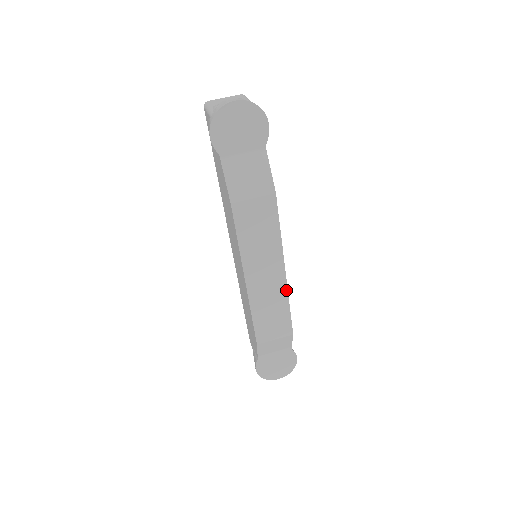
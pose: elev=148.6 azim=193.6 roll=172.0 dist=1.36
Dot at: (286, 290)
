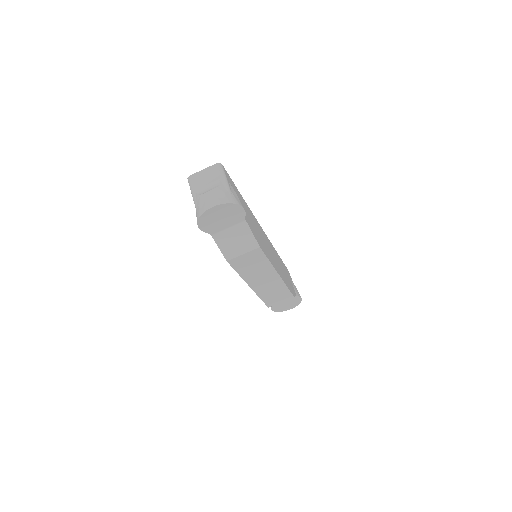
Dot at: (282, 282)
